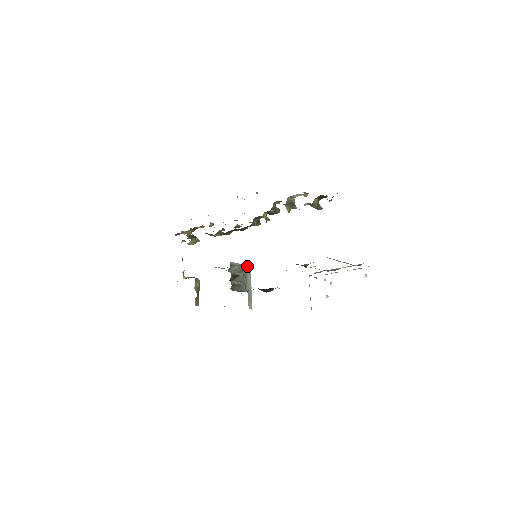
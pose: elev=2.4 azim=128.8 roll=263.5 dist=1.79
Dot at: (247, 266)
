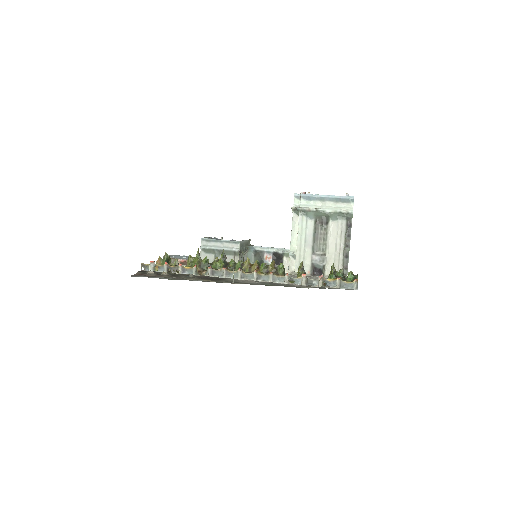
Dot at: (239, 245)
